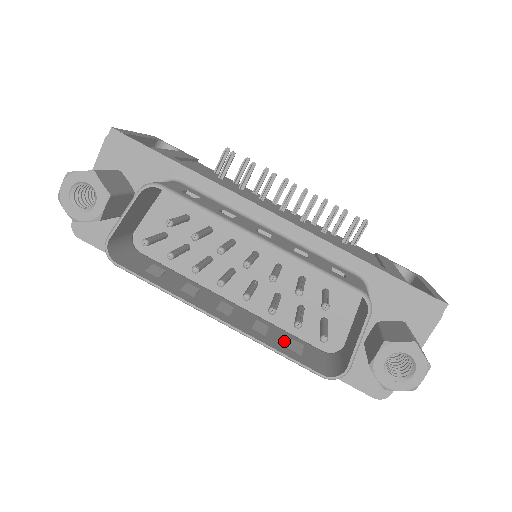
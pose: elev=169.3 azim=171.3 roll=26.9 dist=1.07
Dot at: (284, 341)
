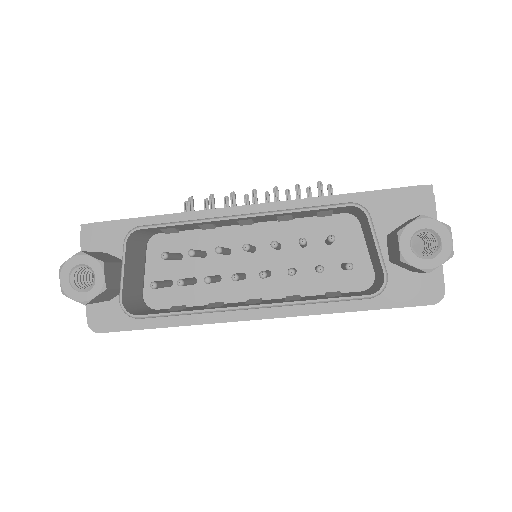
Dot at: (320, 297)
